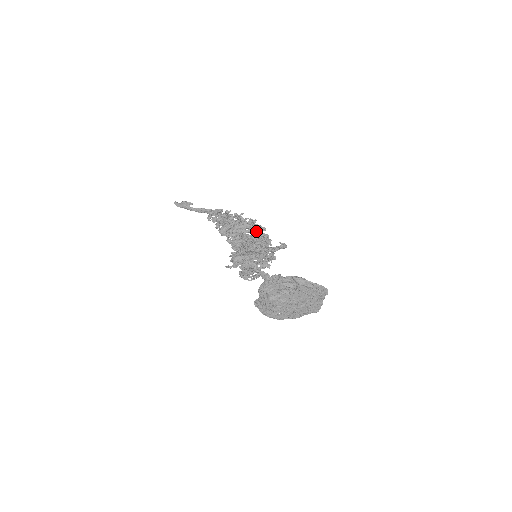
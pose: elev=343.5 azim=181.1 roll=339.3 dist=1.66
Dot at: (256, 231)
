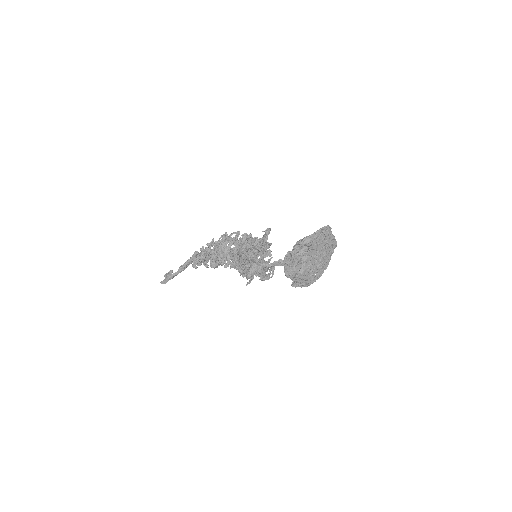
Dot at: (235, 240)
